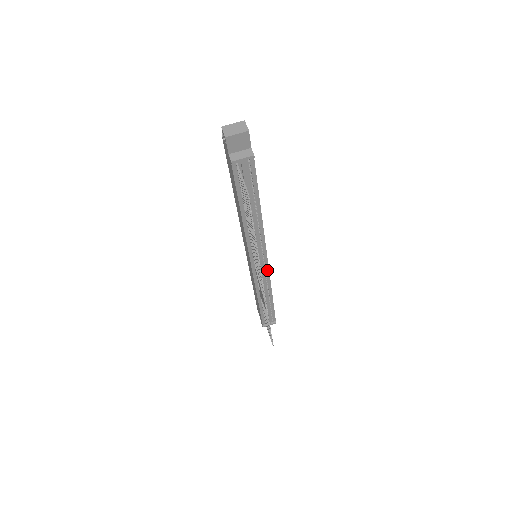
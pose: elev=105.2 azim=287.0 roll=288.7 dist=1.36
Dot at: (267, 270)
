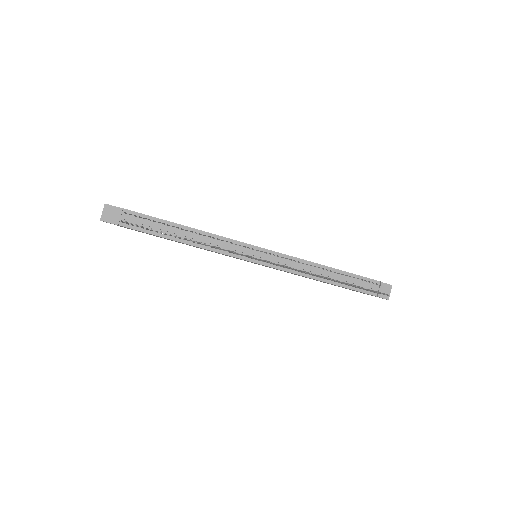
Dot at: (276, 254)
